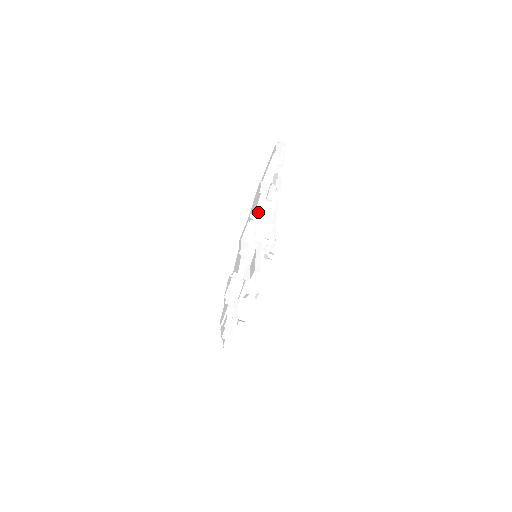
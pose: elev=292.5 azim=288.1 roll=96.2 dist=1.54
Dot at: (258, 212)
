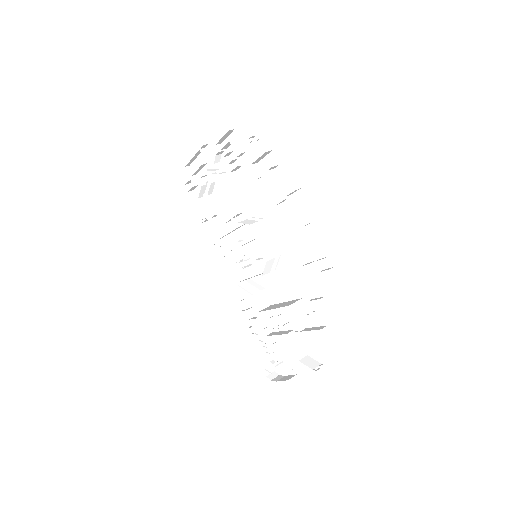
Dot at: (219, 173)
